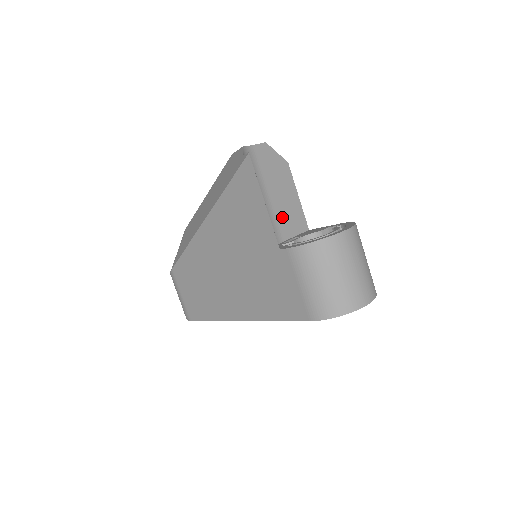
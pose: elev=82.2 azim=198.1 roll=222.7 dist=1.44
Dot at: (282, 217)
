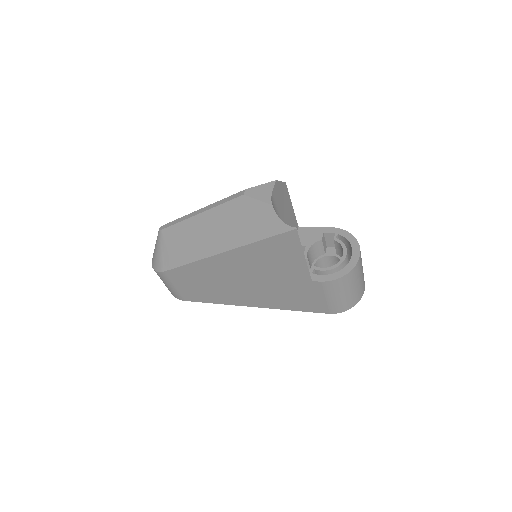
Dot at: occluded
